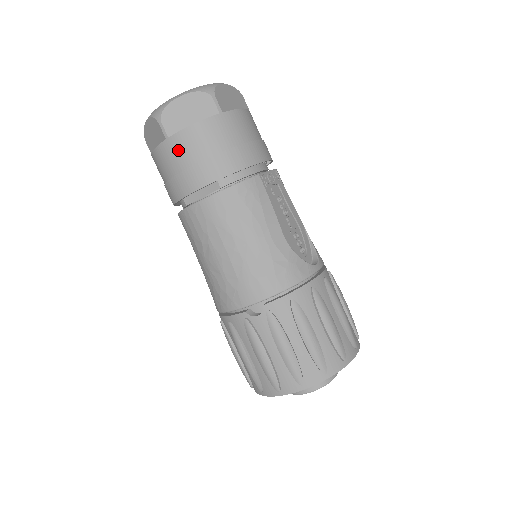
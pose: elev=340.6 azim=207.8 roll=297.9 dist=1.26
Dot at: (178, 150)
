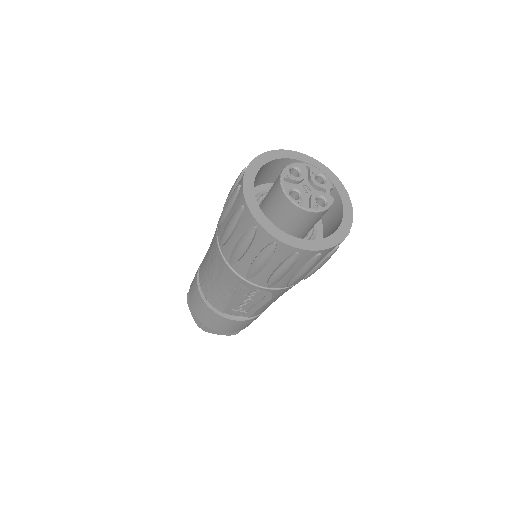
Dot at: occluded
